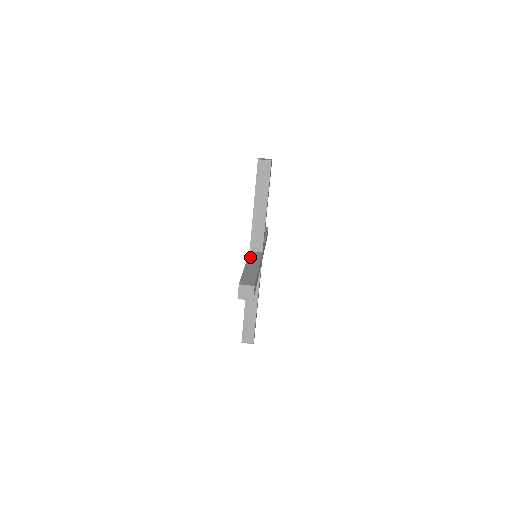
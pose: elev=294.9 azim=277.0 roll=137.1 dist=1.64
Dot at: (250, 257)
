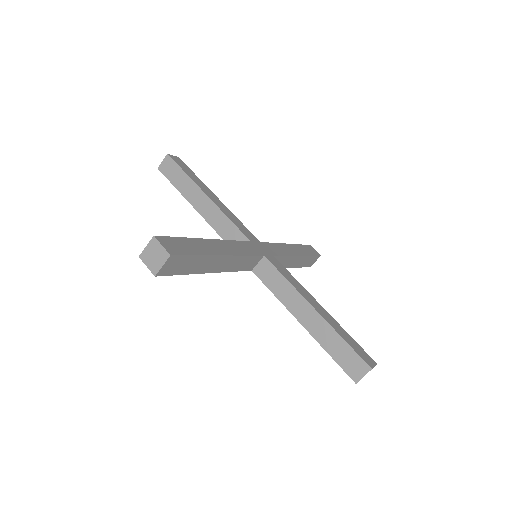
Dot at: (274, 290)
